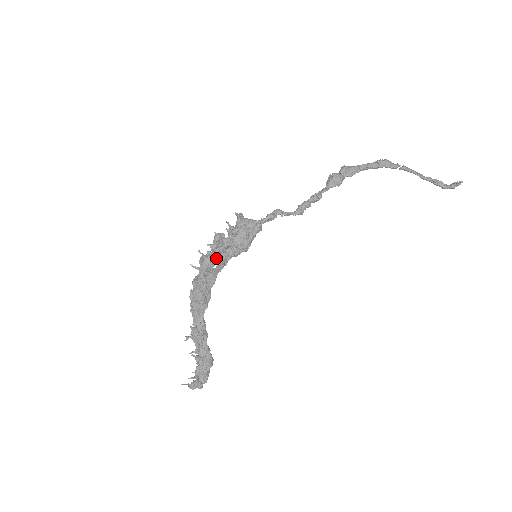
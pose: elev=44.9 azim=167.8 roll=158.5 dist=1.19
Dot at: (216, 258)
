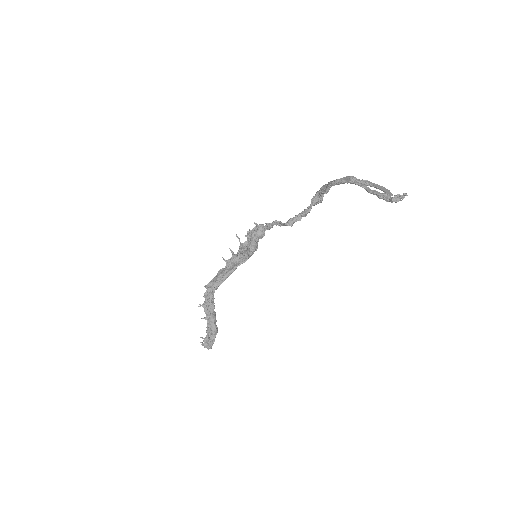
Dot at: occluded
